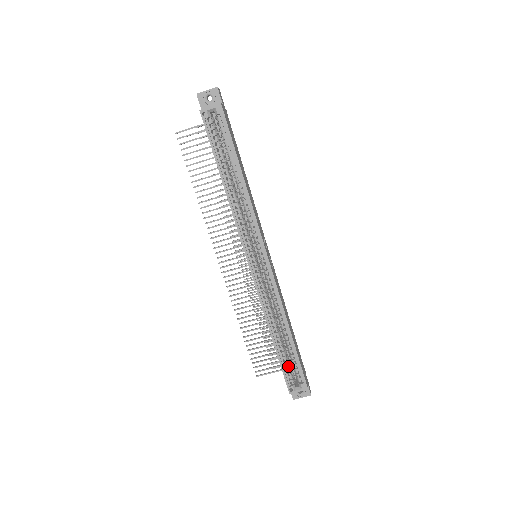
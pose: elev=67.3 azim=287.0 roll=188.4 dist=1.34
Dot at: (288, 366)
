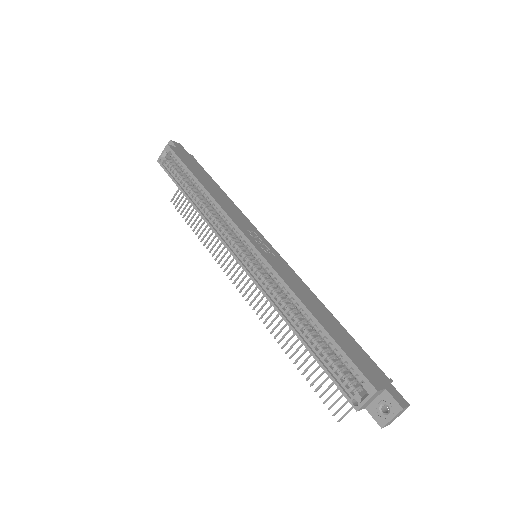
Dot at: (336, 367)
